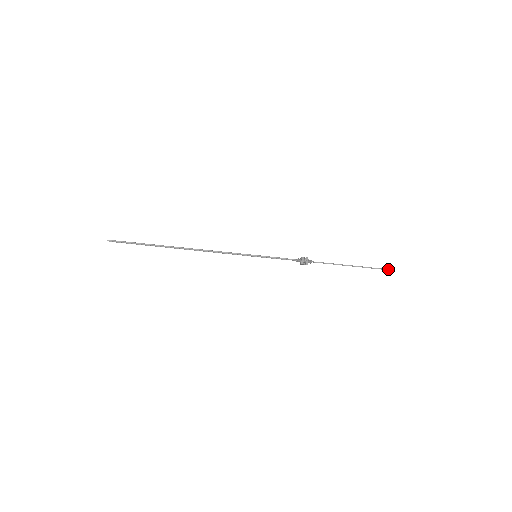
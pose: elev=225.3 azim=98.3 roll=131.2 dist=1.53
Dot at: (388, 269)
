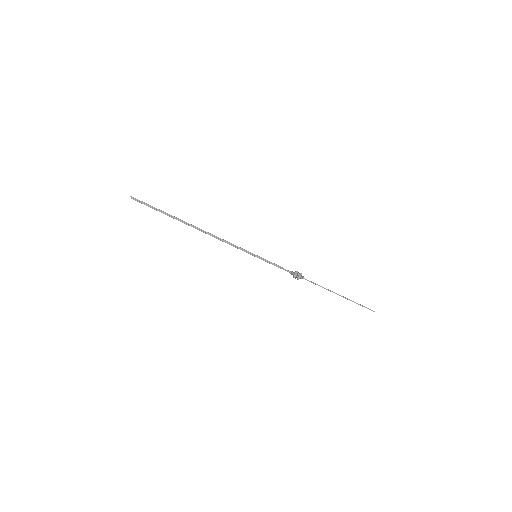
Dot at: occluded
